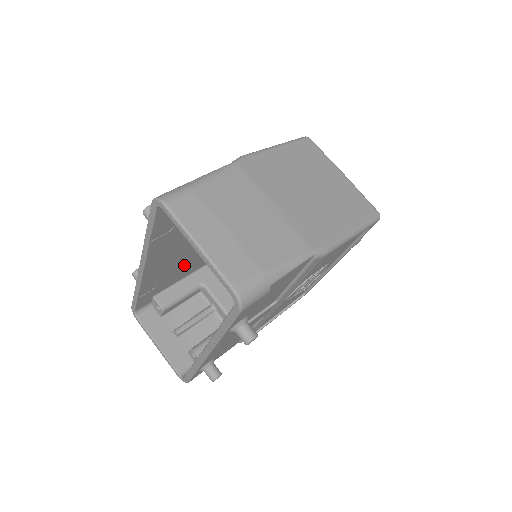
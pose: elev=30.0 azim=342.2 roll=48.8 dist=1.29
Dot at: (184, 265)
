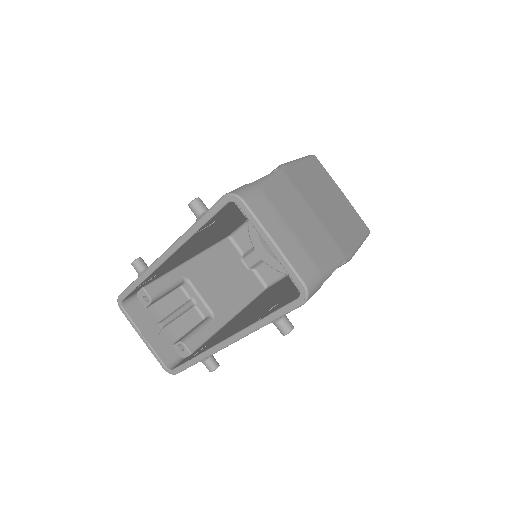
Dot at: (182, 258)
